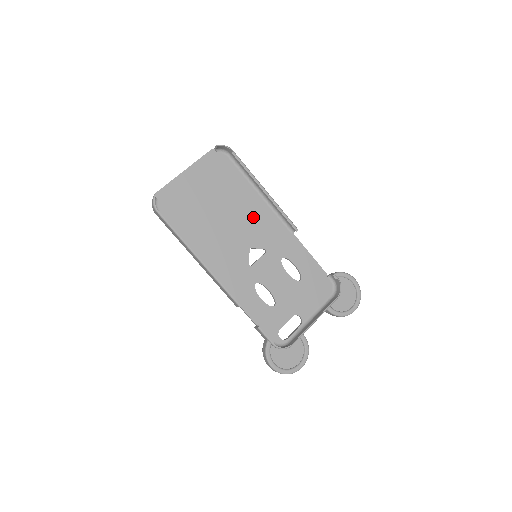
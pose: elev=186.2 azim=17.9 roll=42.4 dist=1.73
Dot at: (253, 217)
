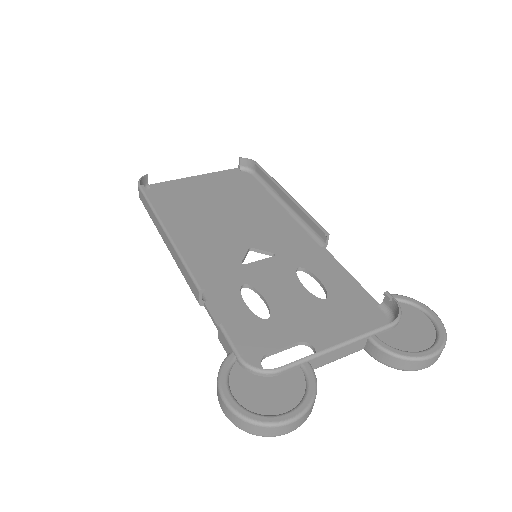
Dot at: (266, 222)
